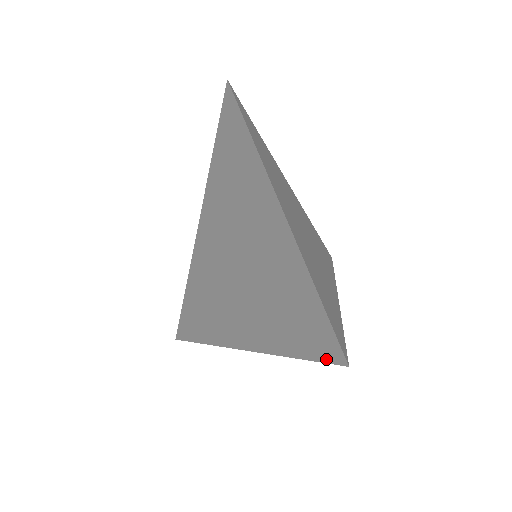
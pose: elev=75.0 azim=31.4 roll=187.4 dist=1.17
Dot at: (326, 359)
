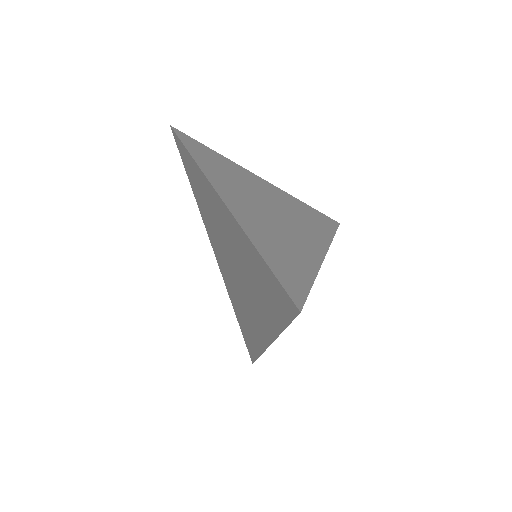
Dot at: (292, 316)
